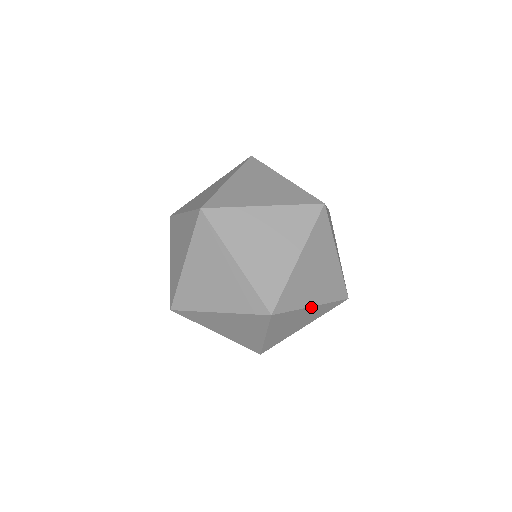
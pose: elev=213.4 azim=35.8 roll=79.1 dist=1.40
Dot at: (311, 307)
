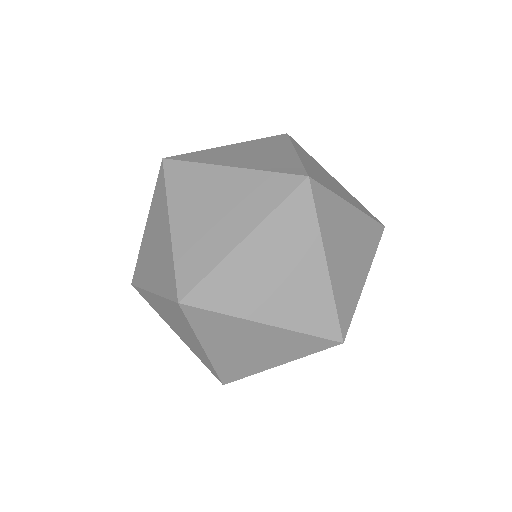
Dot at: (323, 261)
